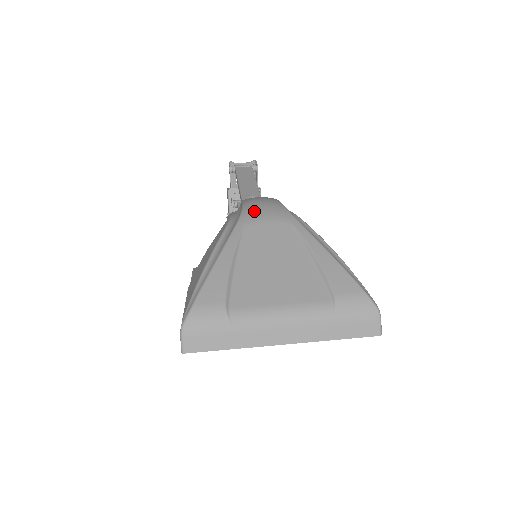
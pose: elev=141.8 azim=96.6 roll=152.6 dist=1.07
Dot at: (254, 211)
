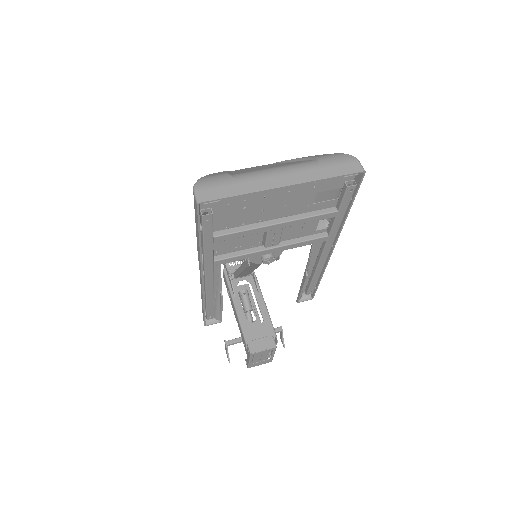
Dot at: occluded
